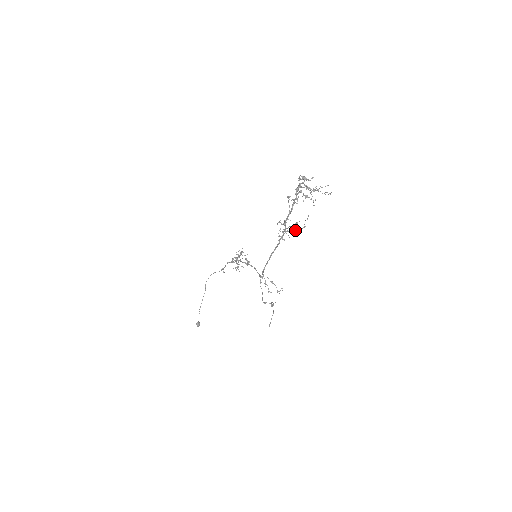
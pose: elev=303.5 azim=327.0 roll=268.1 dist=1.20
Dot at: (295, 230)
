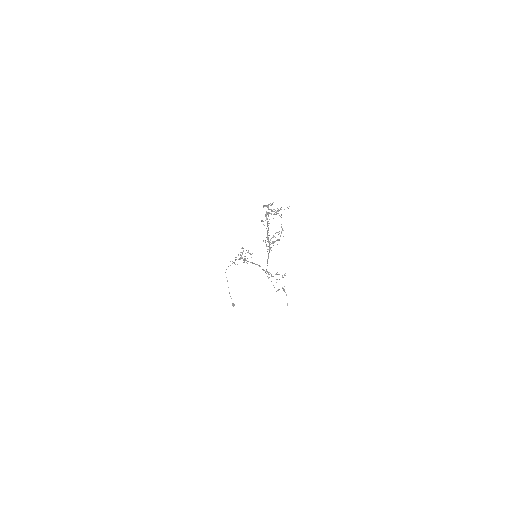
Dot at: (277, 240)
